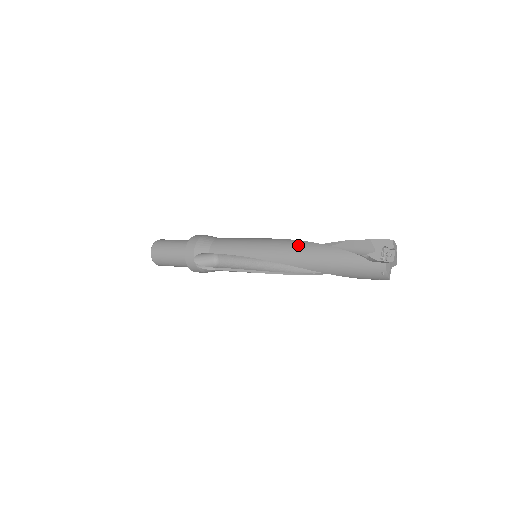
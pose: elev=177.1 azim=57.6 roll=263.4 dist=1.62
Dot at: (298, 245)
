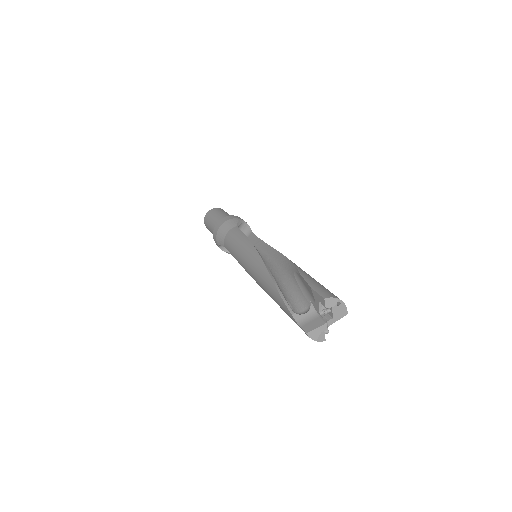
Dot at: (261, 273)
